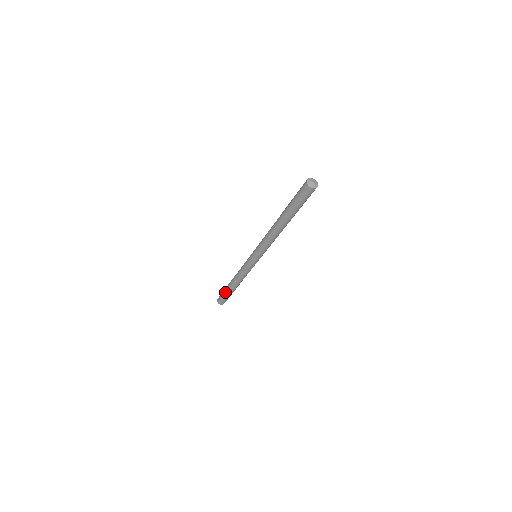
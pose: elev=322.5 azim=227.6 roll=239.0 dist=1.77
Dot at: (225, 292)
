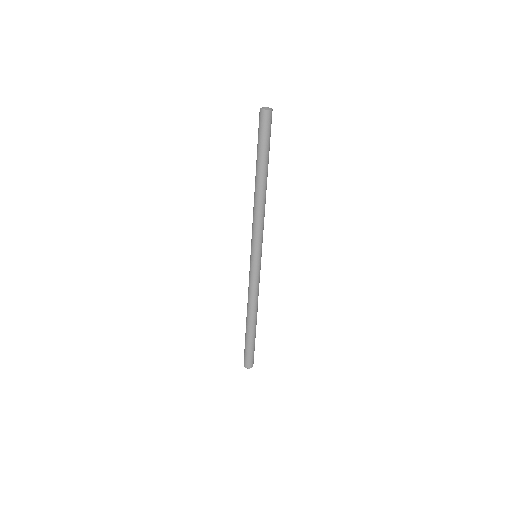
Dot at: (248, 342)
